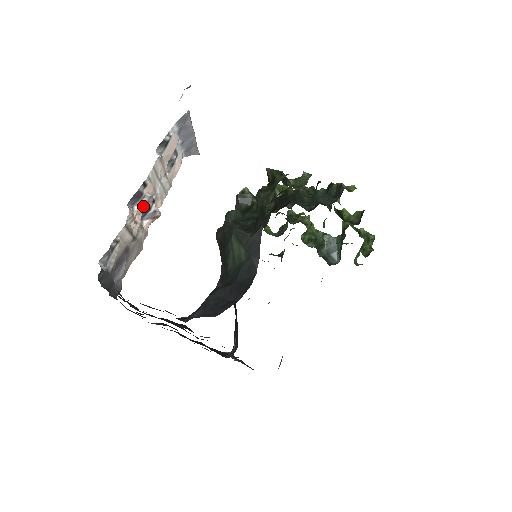
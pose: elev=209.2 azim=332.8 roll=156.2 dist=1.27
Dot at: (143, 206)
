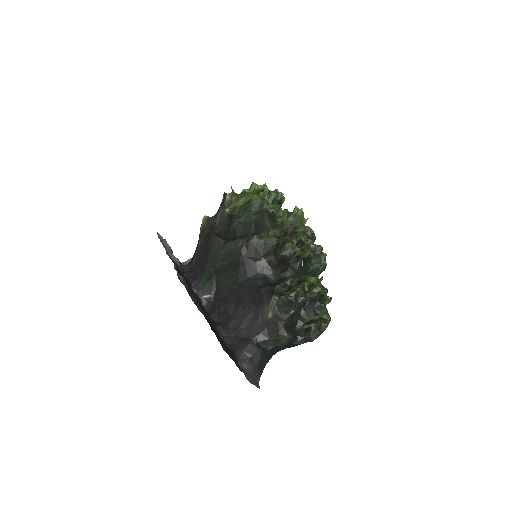
Dot at: occluded
